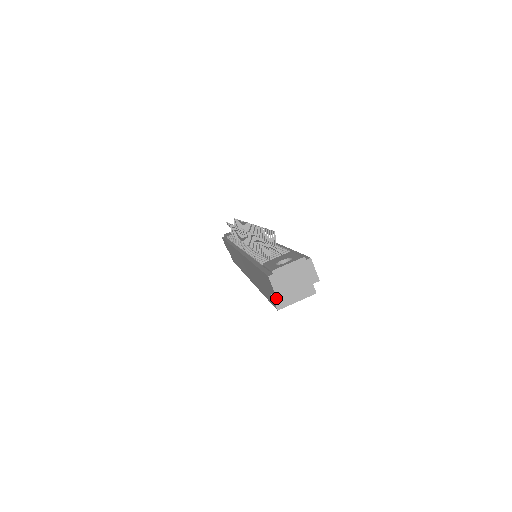
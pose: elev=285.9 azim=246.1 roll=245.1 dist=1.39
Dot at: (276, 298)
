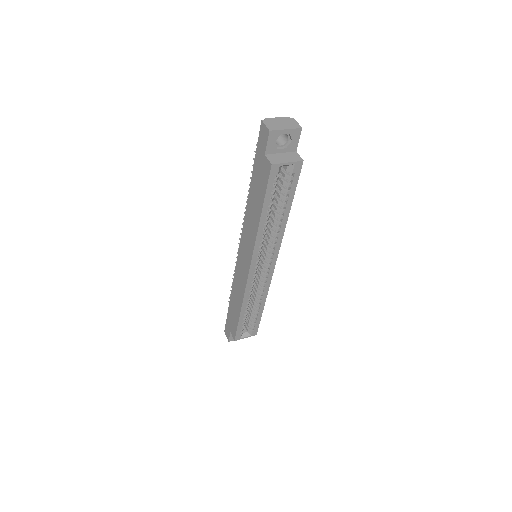
Dot at: (268, 133)
